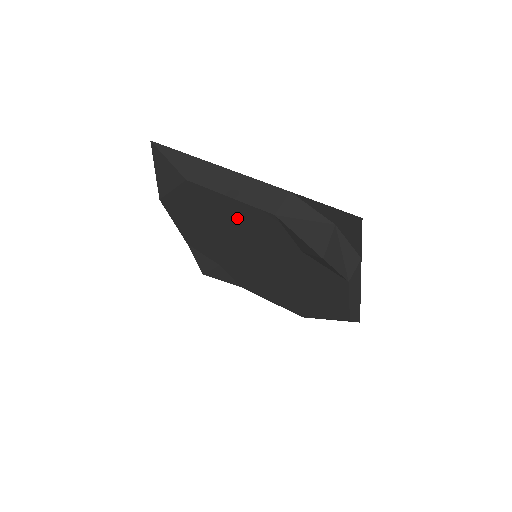
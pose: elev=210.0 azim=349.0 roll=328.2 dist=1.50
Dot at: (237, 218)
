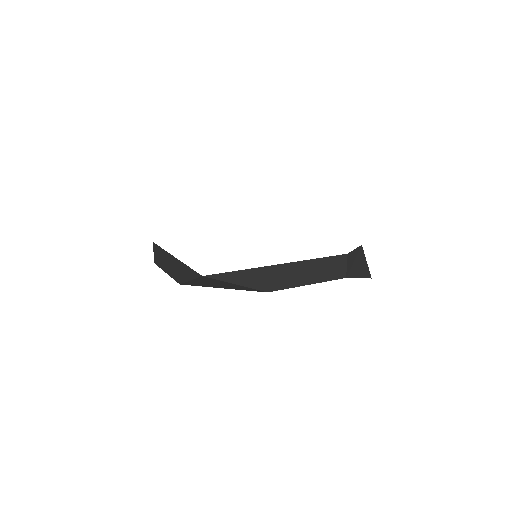
Dot at: occluded
